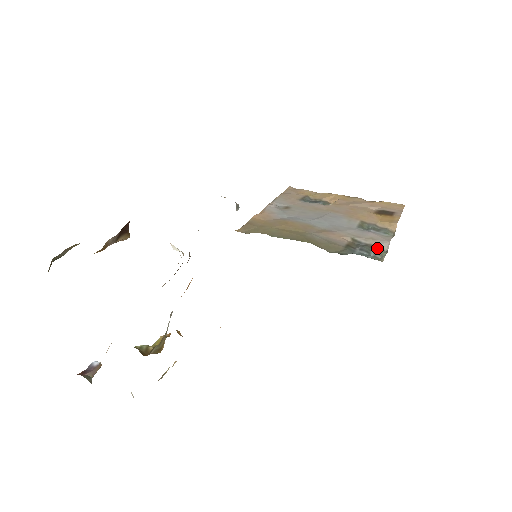
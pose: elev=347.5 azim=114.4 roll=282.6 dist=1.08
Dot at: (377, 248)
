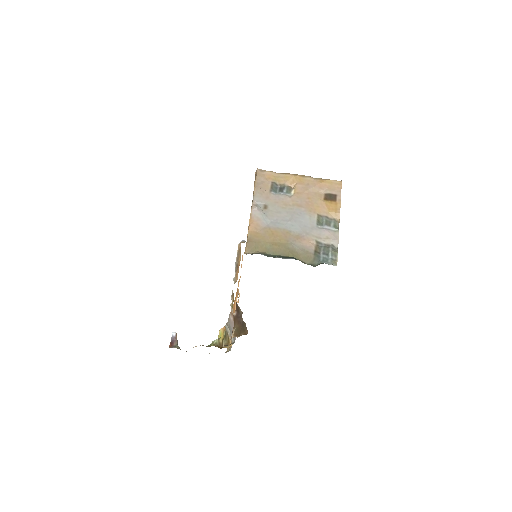
Dot at: (332, 249)
